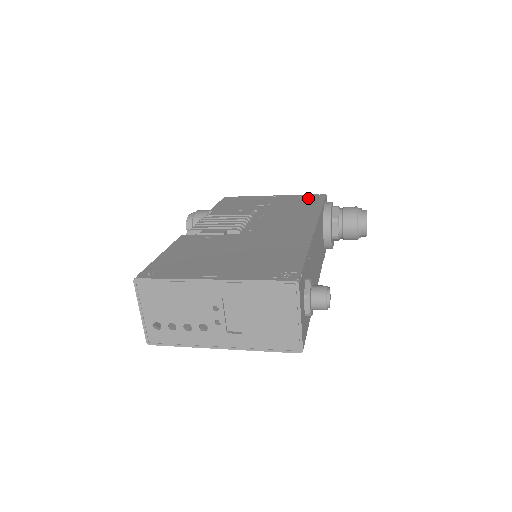
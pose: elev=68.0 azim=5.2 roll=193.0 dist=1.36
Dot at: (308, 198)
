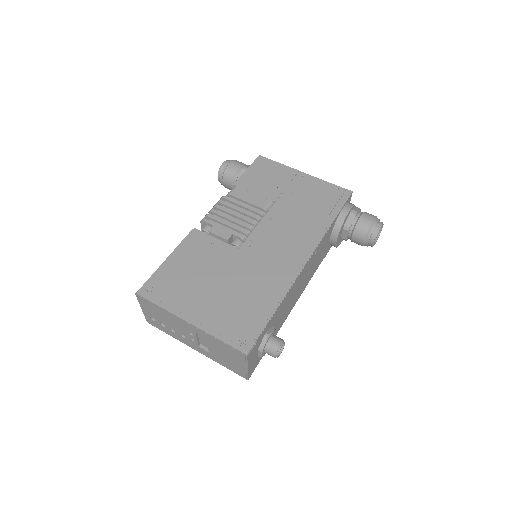
Dot at: (331, 195)
